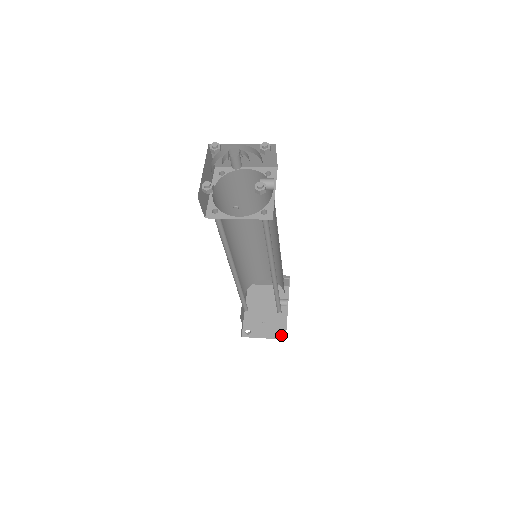
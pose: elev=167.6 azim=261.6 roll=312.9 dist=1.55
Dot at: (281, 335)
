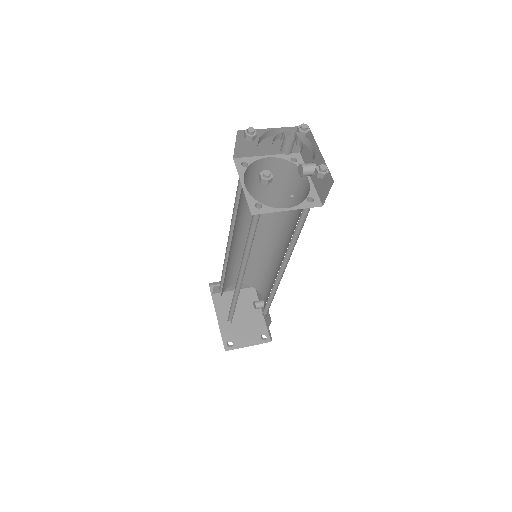
Dot at: (266, 338)
